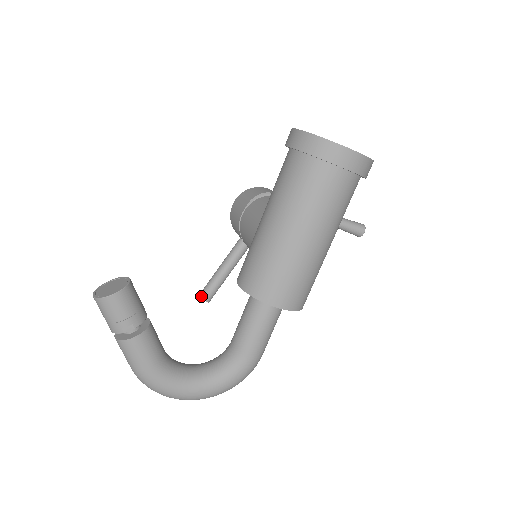
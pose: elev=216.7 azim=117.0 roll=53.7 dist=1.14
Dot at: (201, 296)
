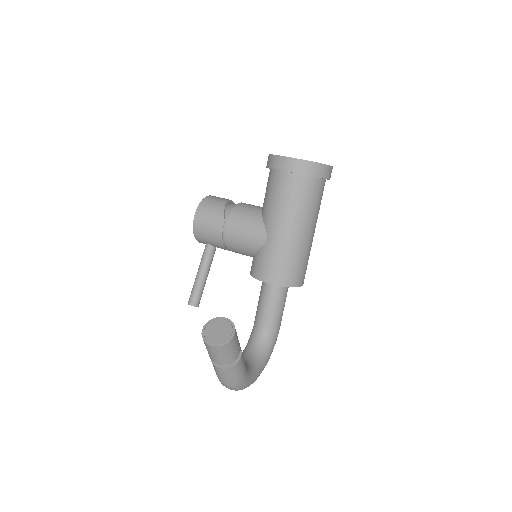
Dot at: (194, 305)
